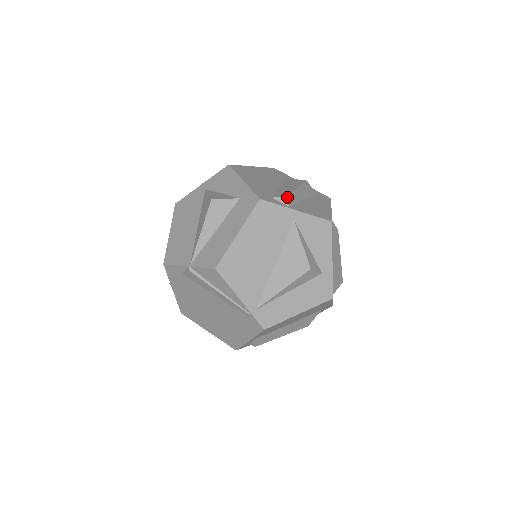
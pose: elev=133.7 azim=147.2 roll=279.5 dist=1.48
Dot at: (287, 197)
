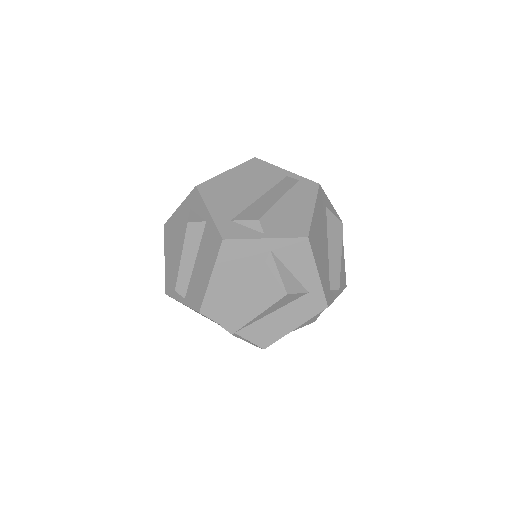
Dot at: (339, 287)
